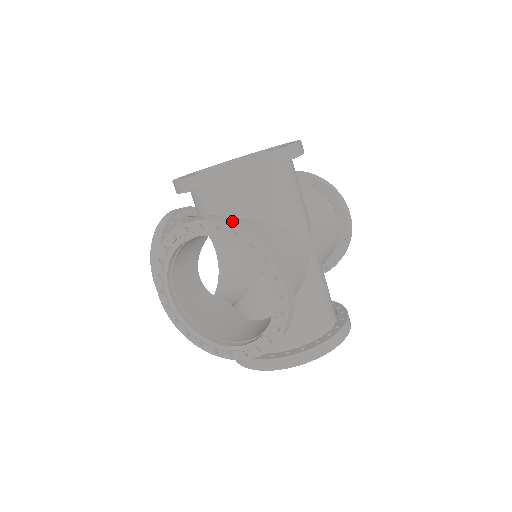
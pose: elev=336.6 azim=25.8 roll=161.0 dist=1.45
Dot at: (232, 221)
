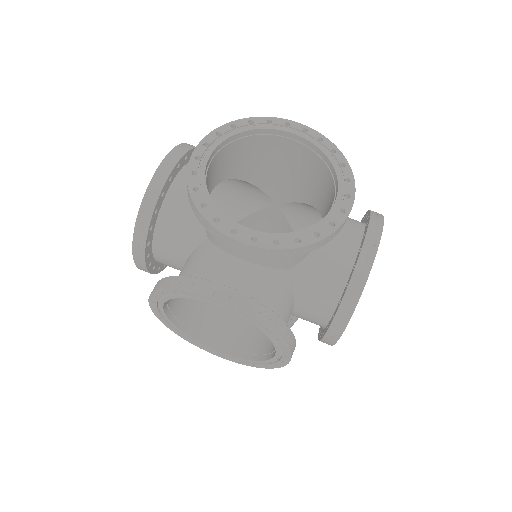
Dot at: occluded
